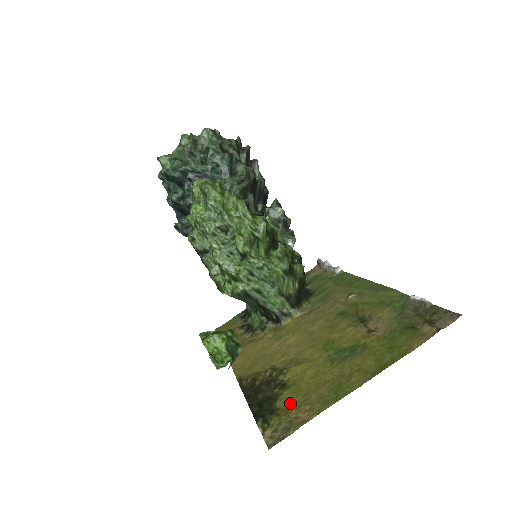
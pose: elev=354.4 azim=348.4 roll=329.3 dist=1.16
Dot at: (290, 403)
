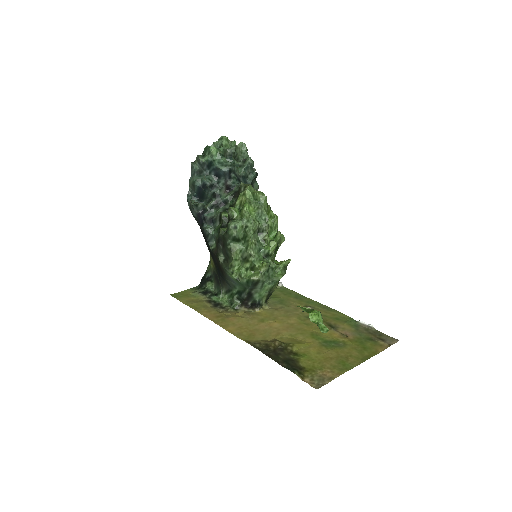
Dot at: (312, 366)
